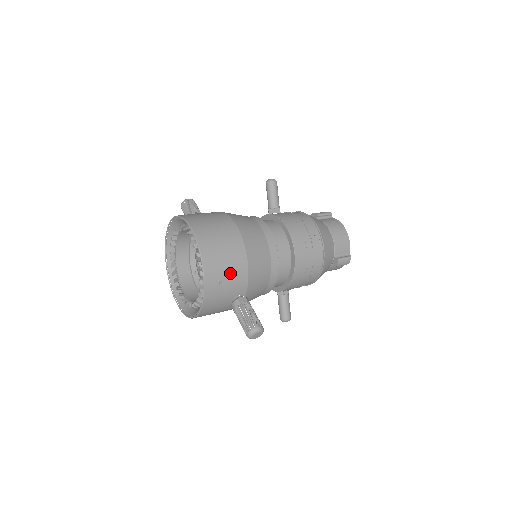
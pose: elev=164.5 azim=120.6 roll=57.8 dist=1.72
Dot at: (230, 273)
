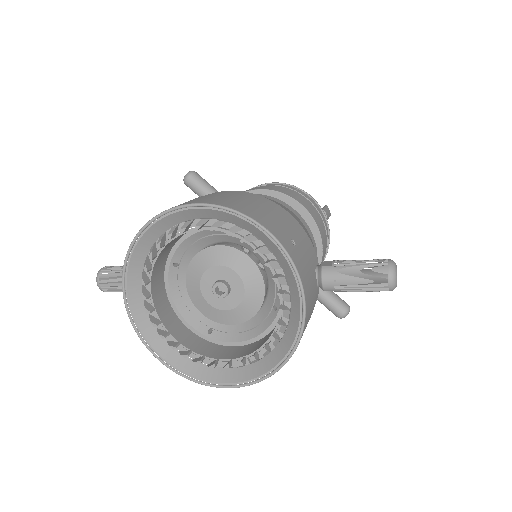
Dot at: (290, 228)
